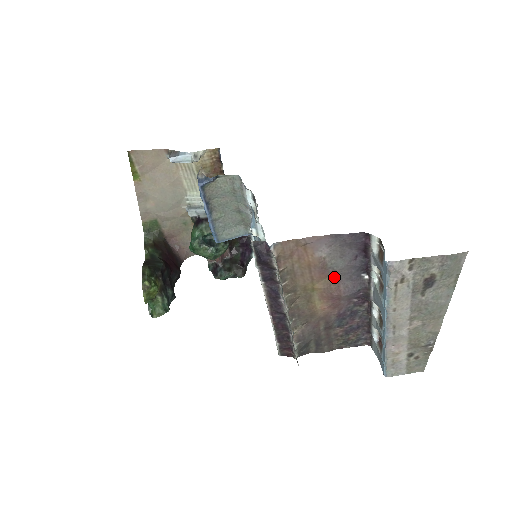
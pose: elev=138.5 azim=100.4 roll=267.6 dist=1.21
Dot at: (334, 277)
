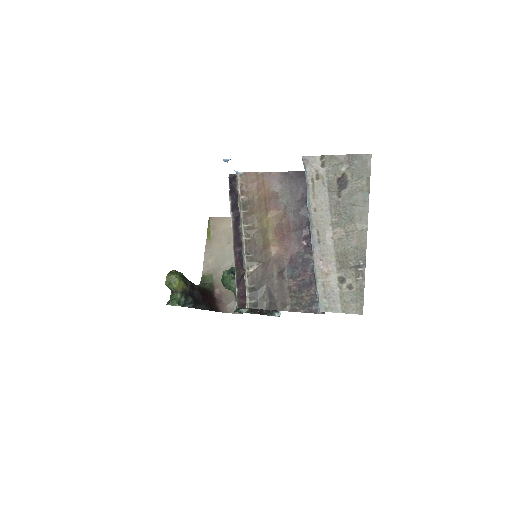
Dot at: (285, 214)
